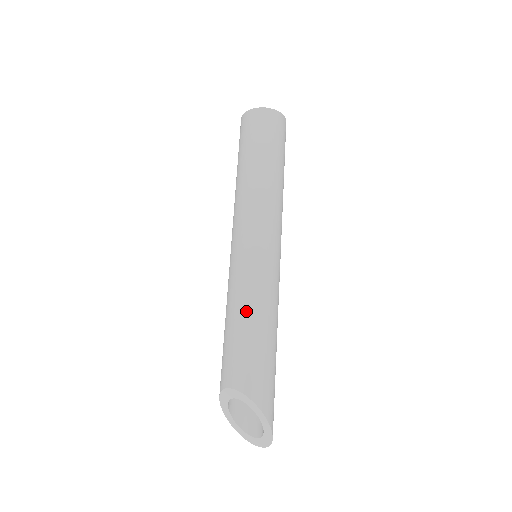
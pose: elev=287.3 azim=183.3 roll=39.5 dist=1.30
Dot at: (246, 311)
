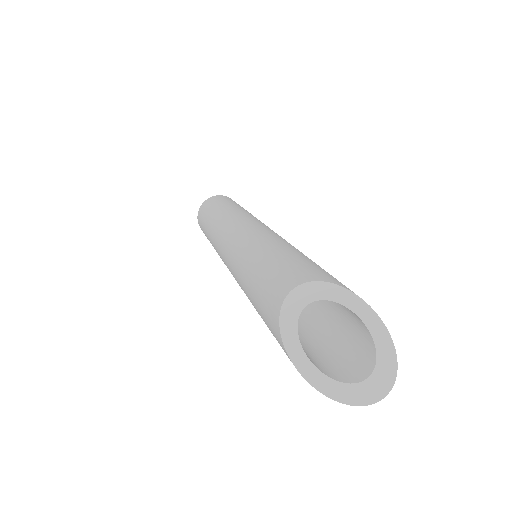
Dot at: (274, 246)
